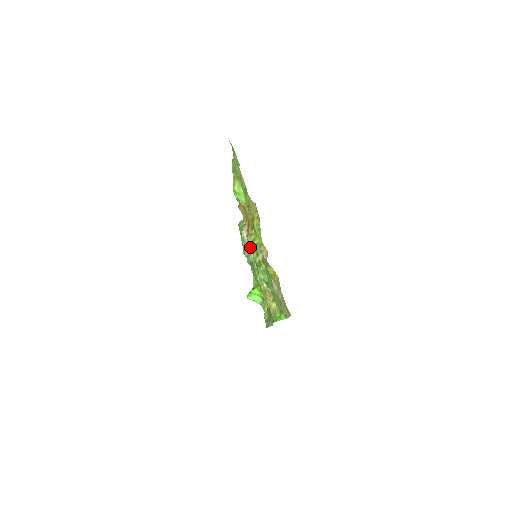
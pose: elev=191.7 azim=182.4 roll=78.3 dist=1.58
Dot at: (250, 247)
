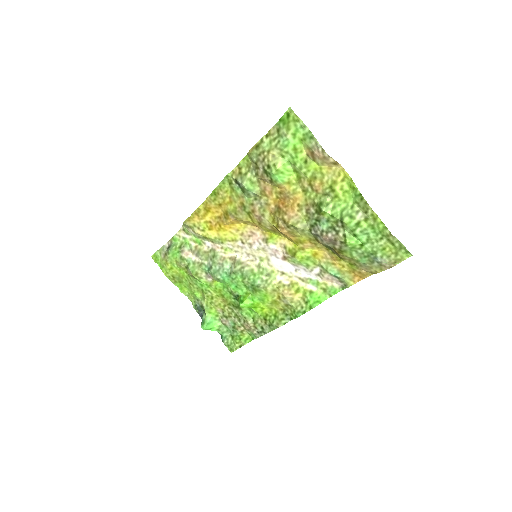
Dot at: (217, 260)
